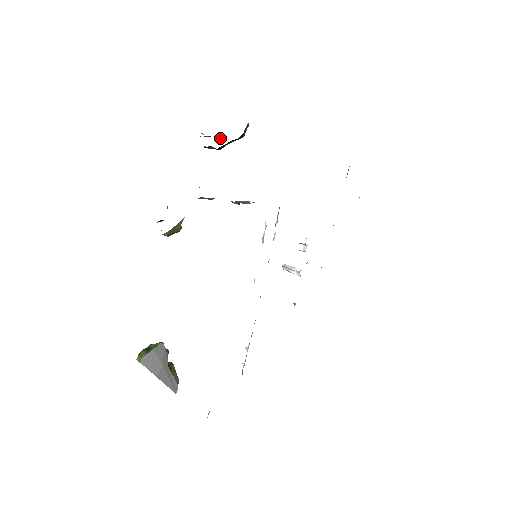
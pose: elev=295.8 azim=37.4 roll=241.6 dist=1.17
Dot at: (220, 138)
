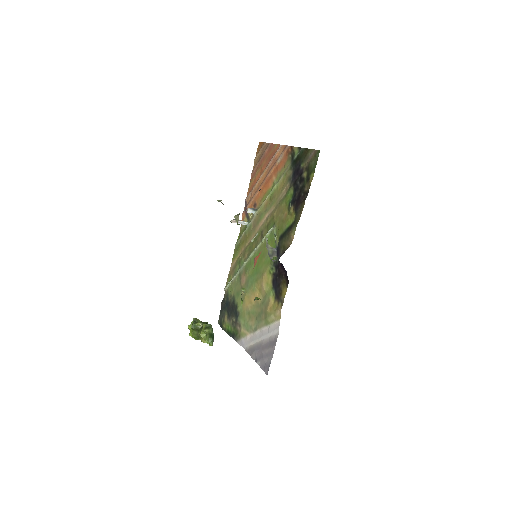
Dot at: occluded
